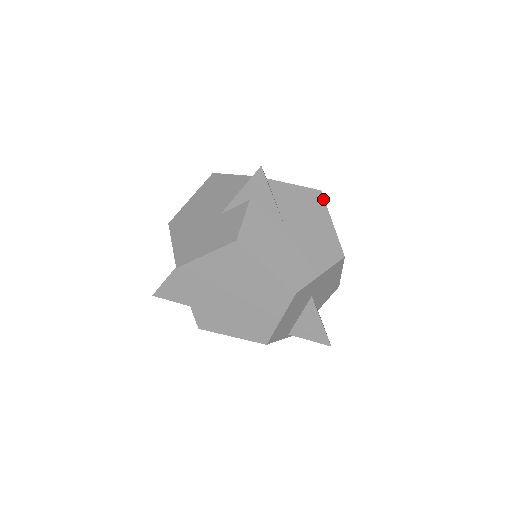
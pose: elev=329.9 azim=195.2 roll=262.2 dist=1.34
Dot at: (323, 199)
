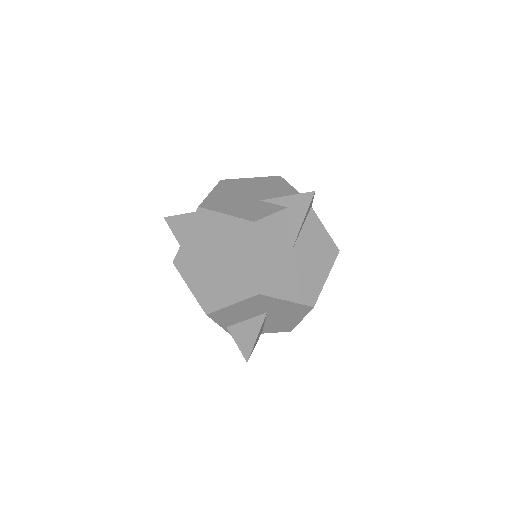
Dot at: (336, 257)
